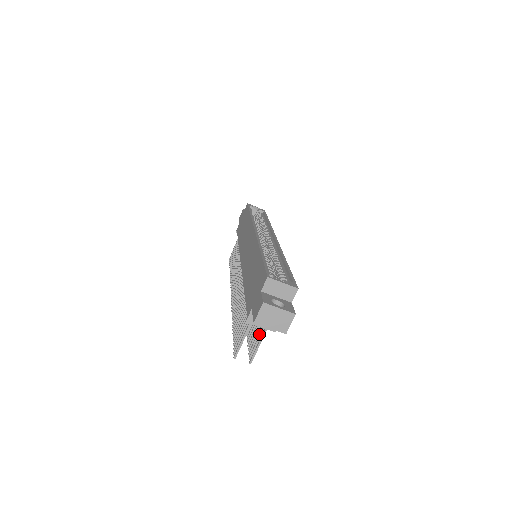
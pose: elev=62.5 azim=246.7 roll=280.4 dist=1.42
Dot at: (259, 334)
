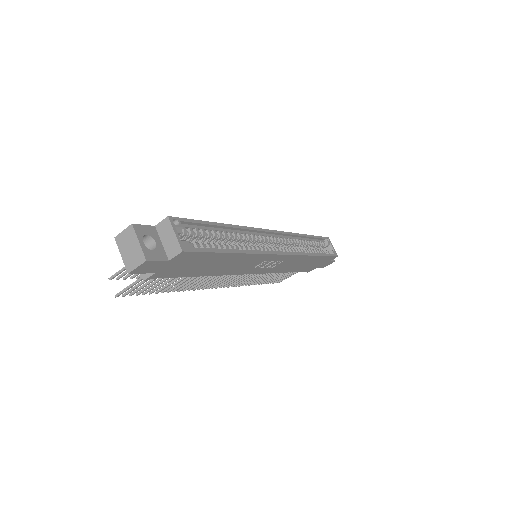
Dot at: (148, 283)
